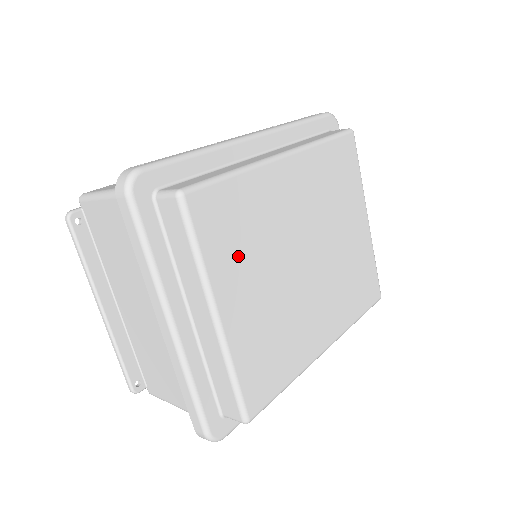
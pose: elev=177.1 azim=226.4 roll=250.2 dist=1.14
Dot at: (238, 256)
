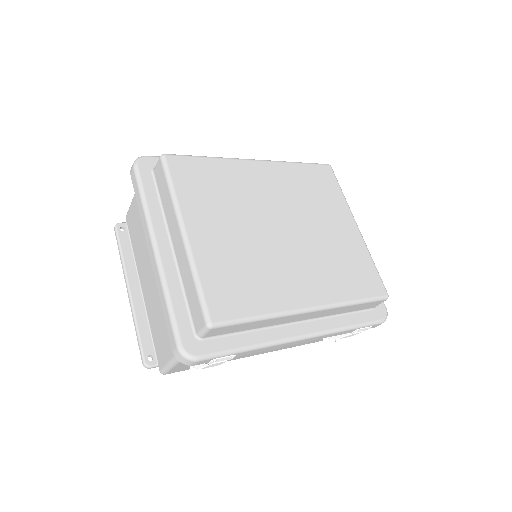
Dot at: (208, 202)
